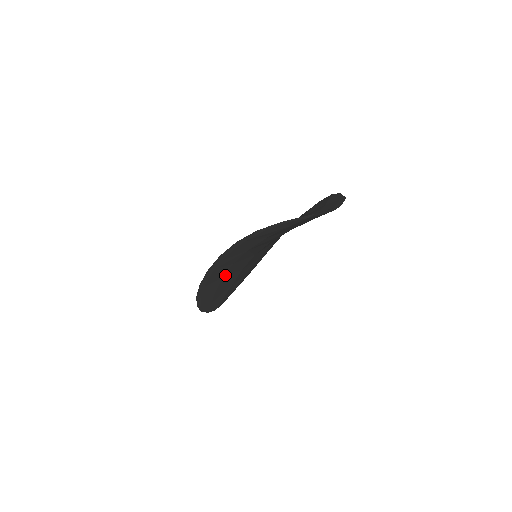
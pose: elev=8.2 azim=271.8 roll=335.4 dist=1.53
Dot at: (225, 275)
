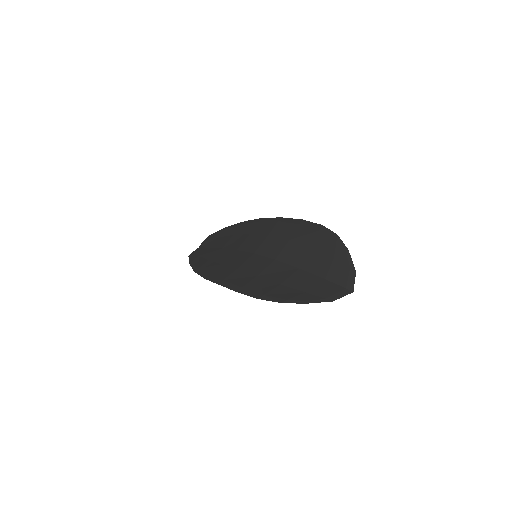
Dot at: (225, 265)
